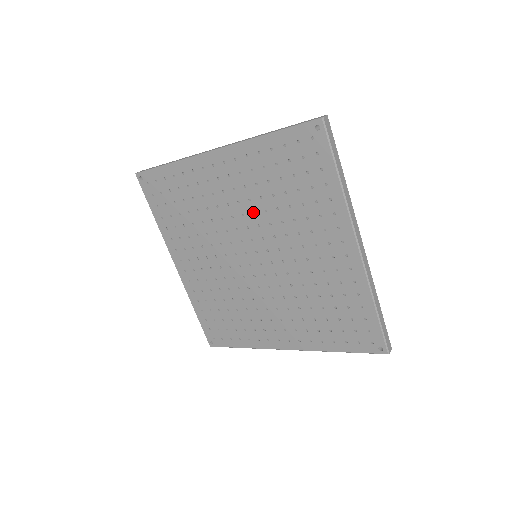
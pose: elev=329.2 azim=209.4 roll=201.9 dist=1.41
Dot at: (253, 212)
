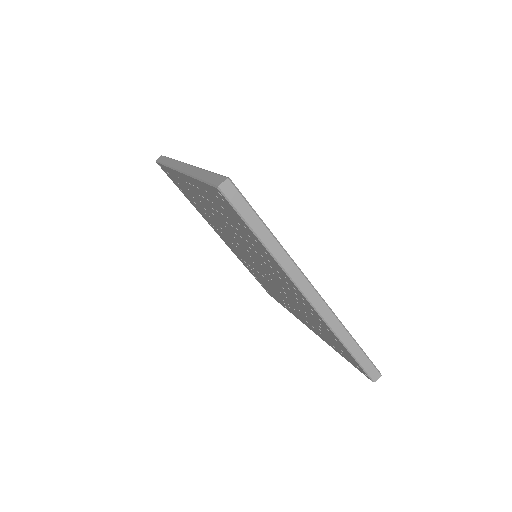
Dot at: (230, 229)
